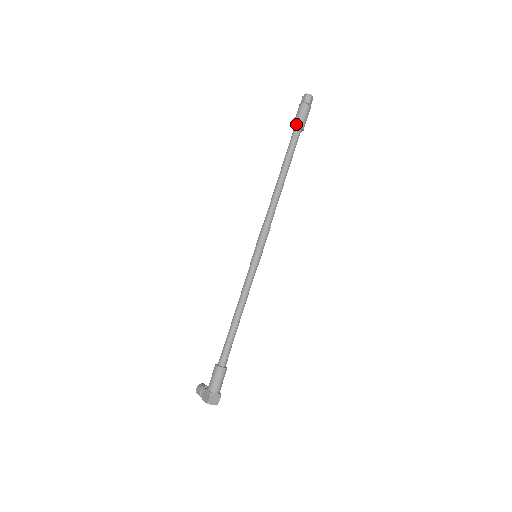
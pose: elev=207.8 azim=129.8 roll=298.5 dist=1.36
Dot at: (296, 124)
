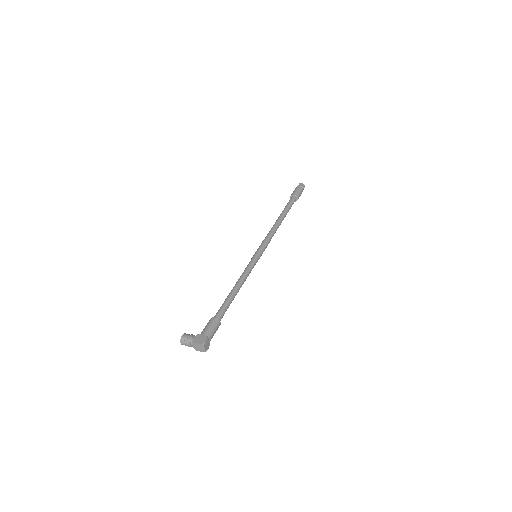
Dot at: (296, 194)
